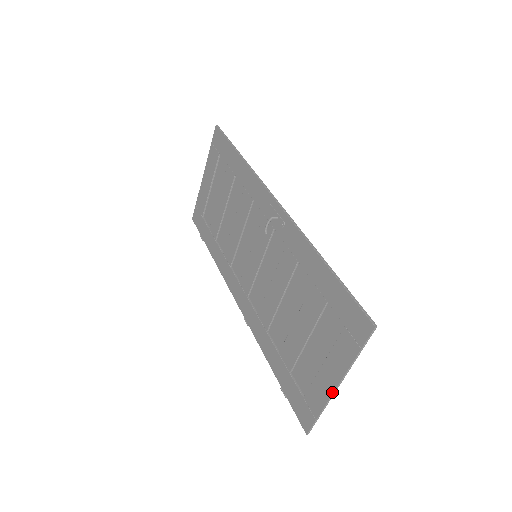
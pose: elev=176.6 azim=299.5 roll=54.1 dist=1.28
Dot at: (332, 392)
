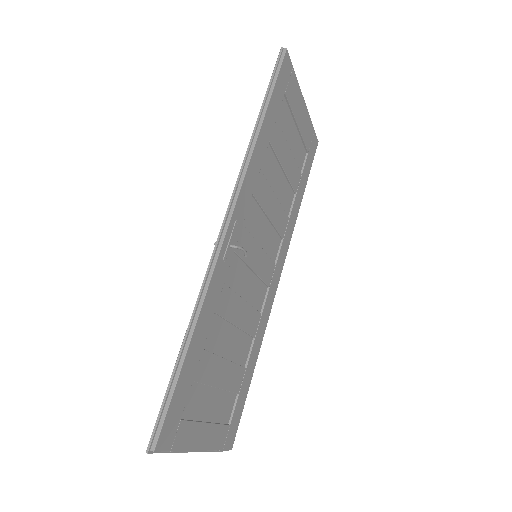
Dot at: occluded
